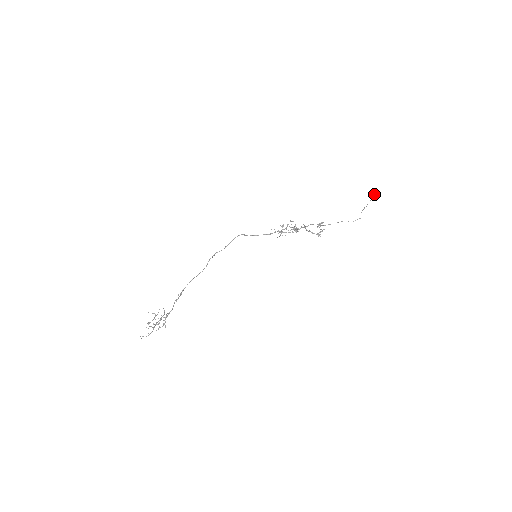
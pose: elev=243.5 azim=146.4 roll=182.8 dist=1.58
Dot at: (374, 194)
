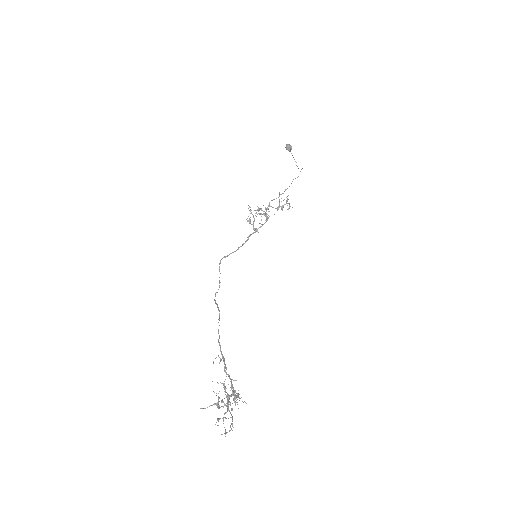
Dot at: (288, 146)
